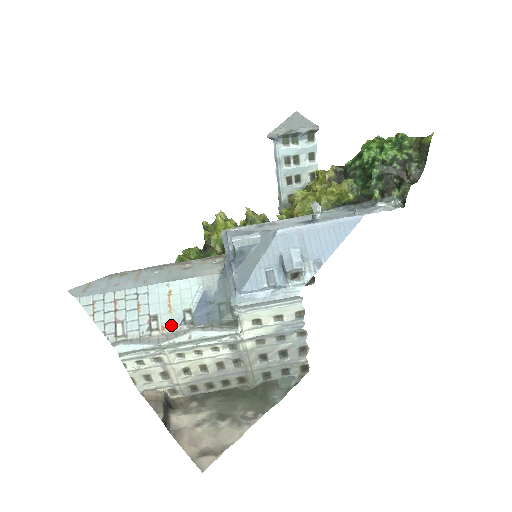
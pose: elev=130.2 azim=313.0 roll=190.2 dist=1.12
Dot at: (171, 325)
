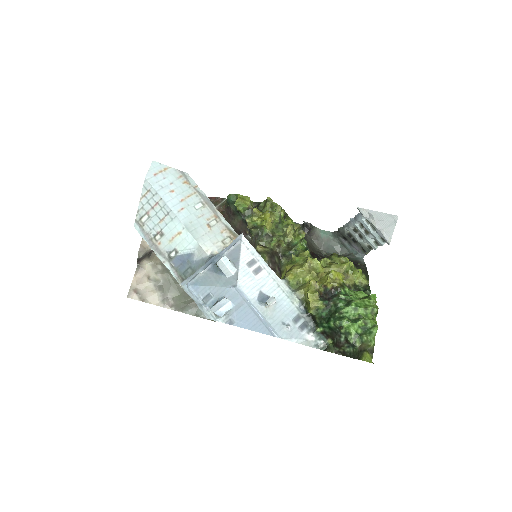
Dot at: (164, 247)
